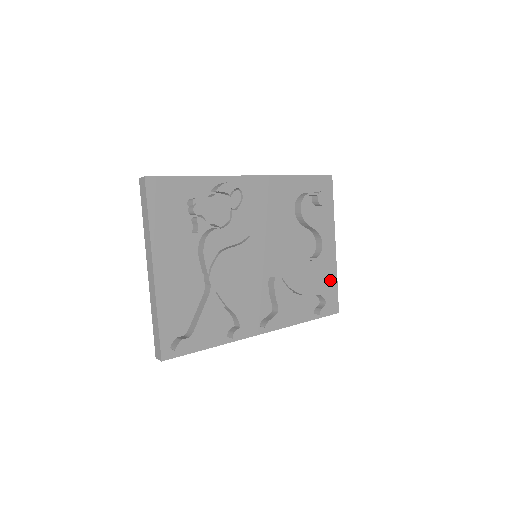
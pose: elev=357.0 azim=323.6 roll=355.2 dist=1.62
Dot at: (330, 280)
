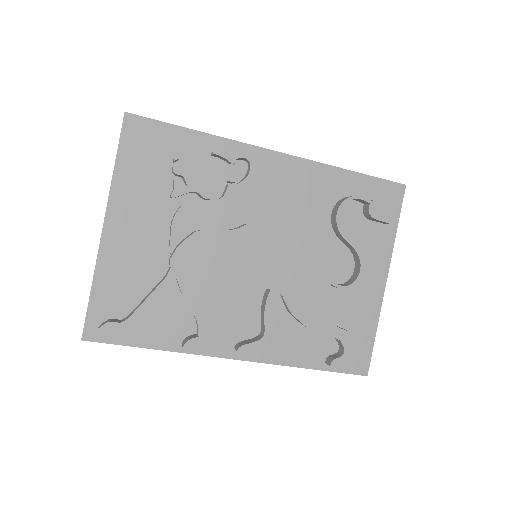
Dot at: (364, 326)
